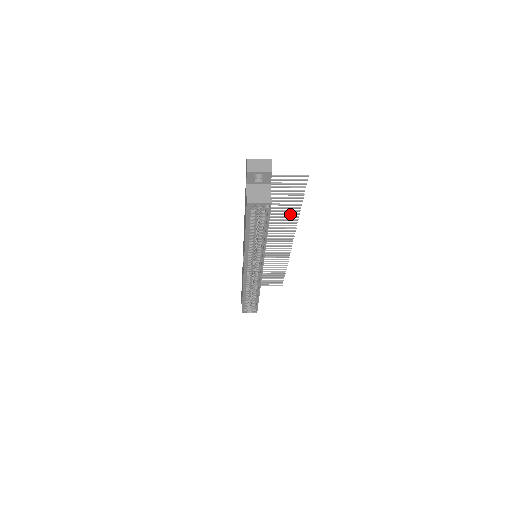
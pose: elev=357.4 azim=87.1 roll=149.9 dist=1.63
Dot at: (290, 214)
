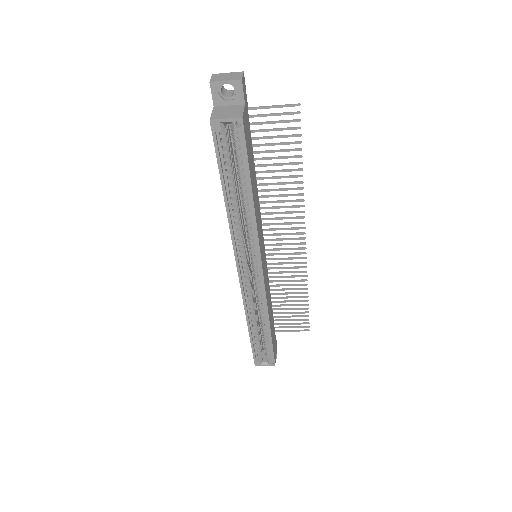
Dot at: (291, 183)
